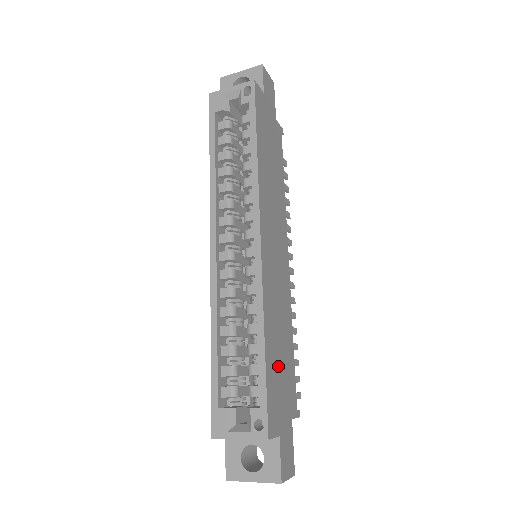
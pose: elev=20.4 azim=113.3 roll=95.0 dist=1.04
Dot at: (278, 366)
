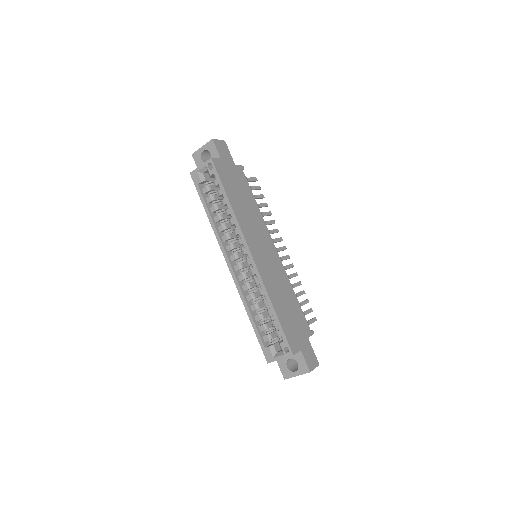
Dot at: (288, 315)
